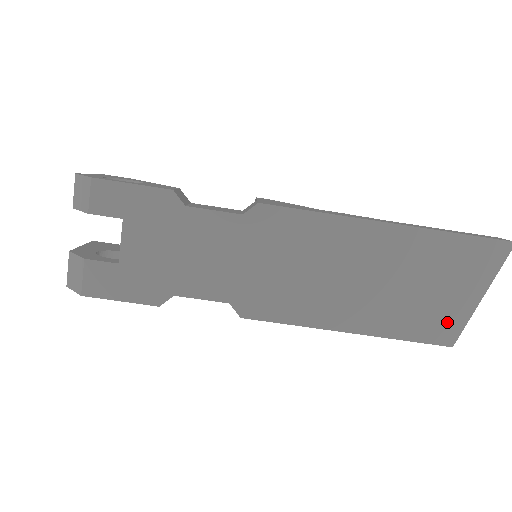
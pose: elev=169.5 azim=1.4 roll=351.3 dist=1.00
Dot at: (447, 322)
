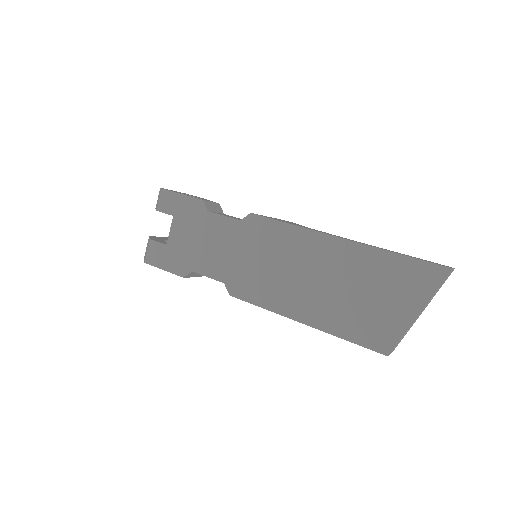
Dot at: (384, 331)
